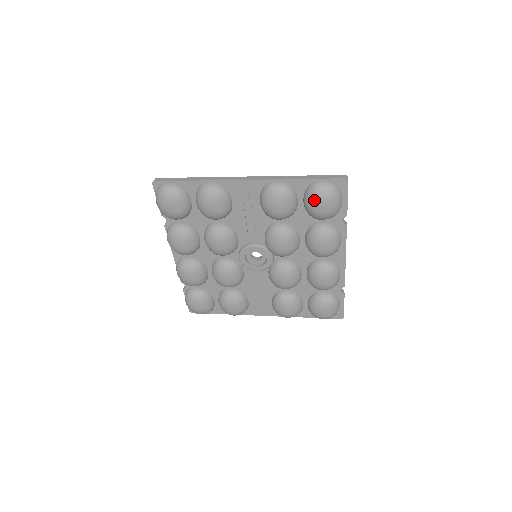
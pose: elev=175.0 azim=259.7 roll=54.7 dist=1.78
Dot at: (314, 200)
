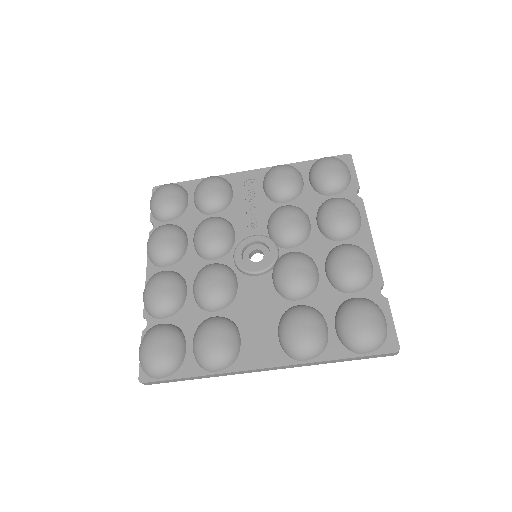
Dot at: (320, 164)
